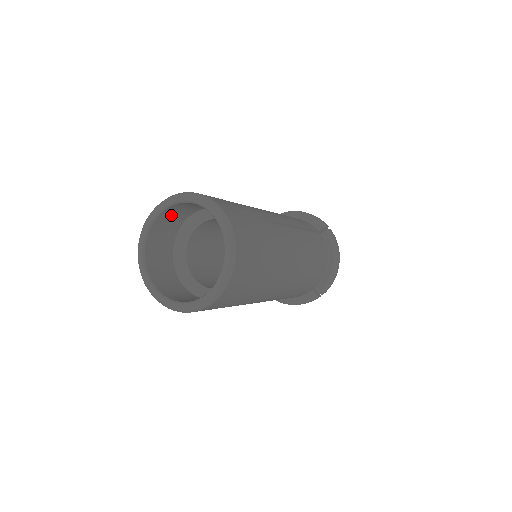
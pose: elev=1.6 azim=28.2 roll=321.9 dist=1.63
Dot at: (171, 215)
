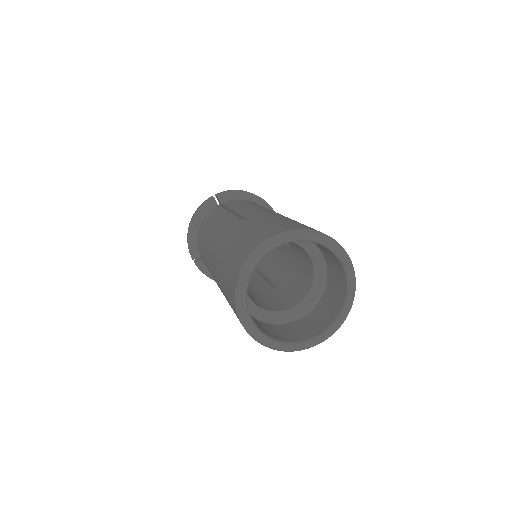
Dot at: occluded
